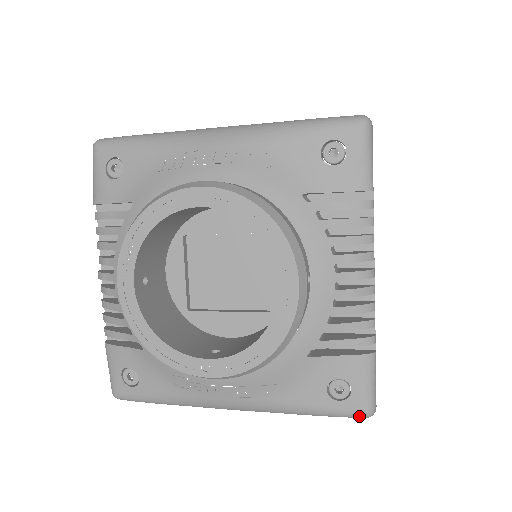
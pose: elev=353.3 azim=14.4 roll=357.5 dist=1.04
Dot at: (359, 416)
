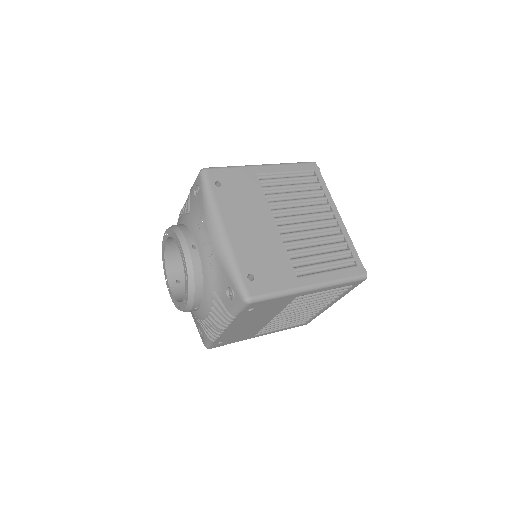
Dot at: occluded
